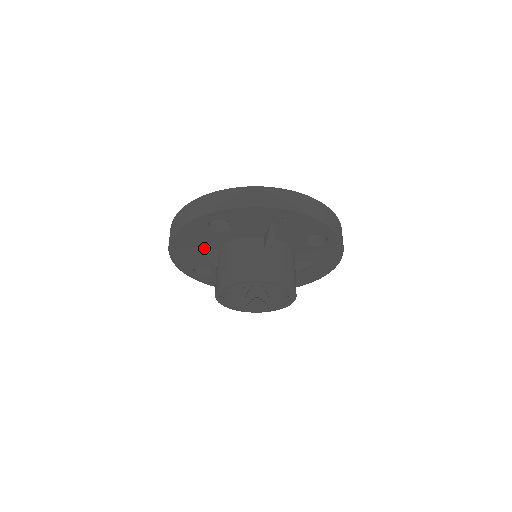
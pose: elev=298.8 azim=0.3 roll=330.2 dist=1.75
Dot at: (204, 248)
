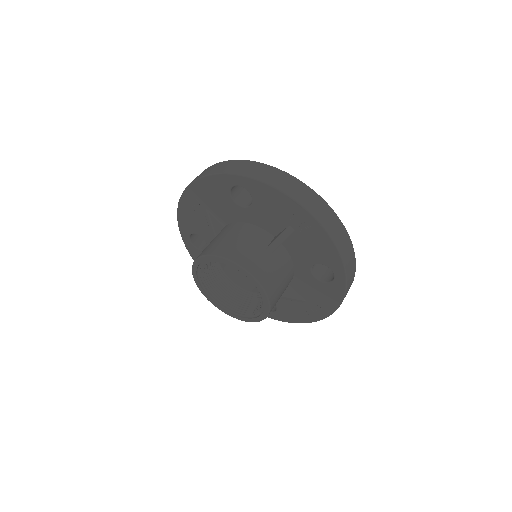
Dot at: (214, 215)
